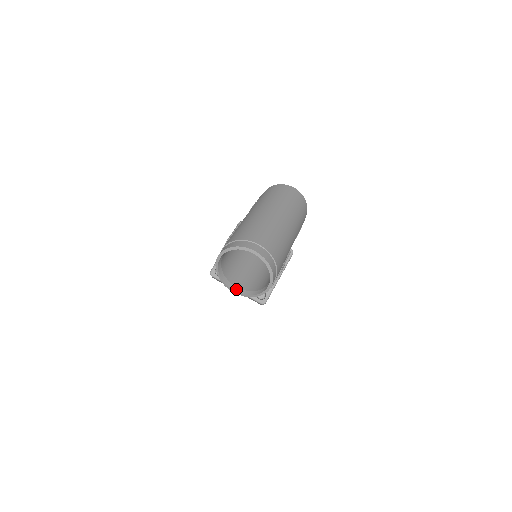
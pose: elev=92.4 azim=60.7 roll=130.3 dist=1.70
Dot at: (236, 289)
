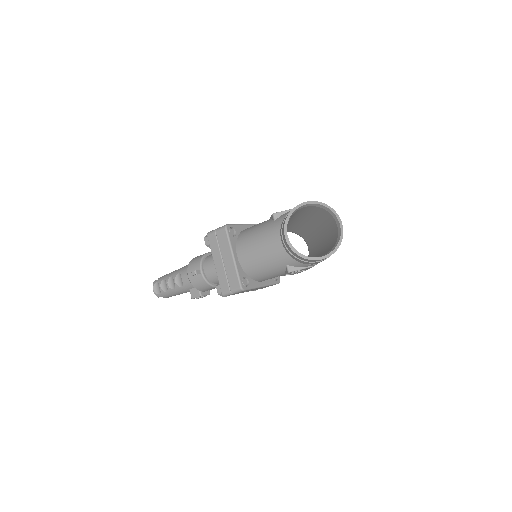
Dot at: (288, 238)
